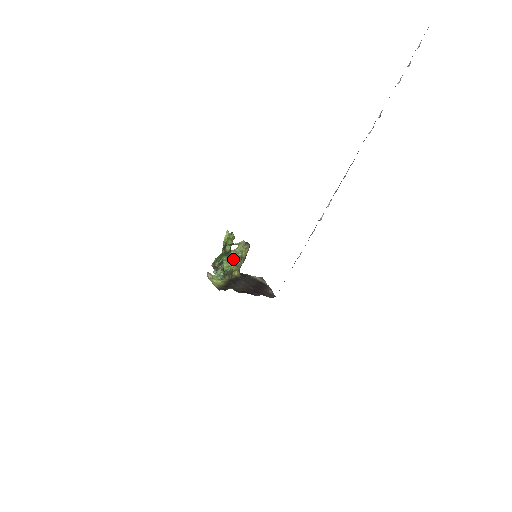
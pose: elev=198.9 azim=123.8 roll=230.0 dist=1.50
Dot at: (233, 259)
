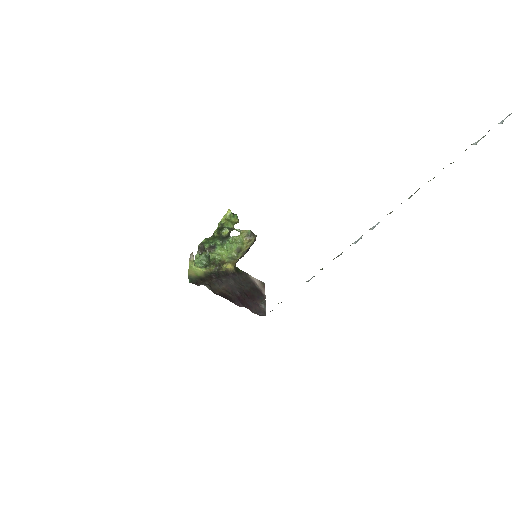
Dot at: (229, 248)
